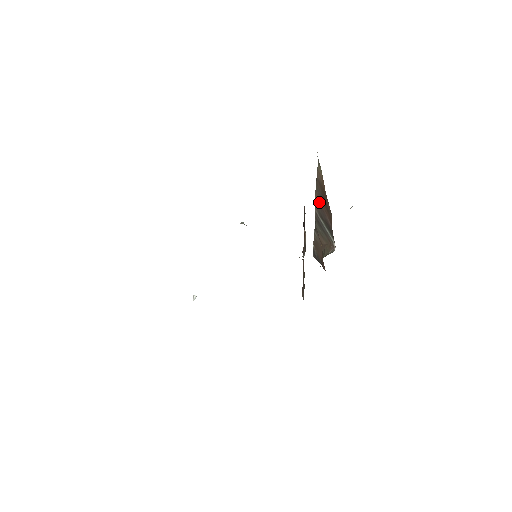
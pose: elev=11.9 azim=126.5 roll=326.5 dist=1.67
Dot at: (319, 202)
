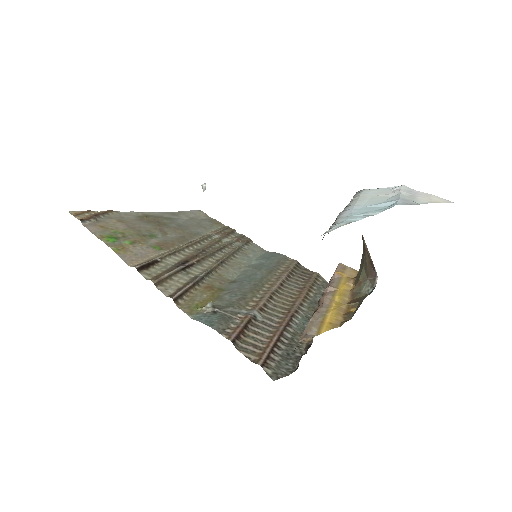
Dot at: occluded
